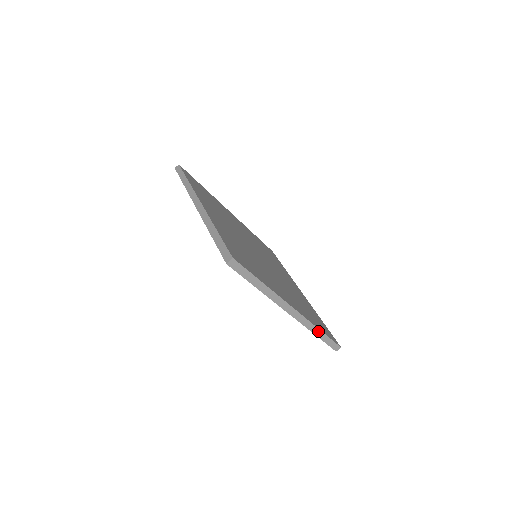
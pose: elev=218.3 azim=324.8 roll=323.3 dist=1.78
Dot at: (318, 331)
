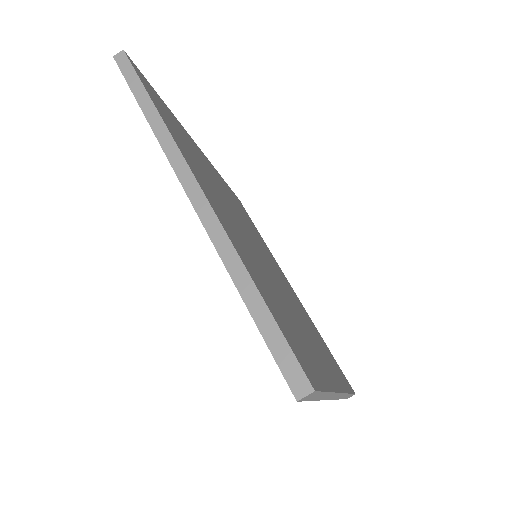
Dot at: (347, 395)
